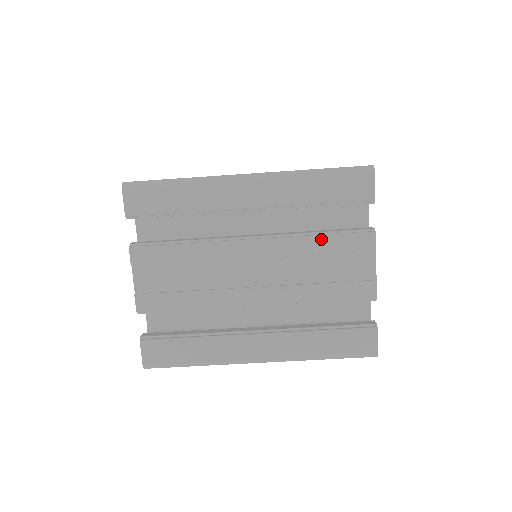
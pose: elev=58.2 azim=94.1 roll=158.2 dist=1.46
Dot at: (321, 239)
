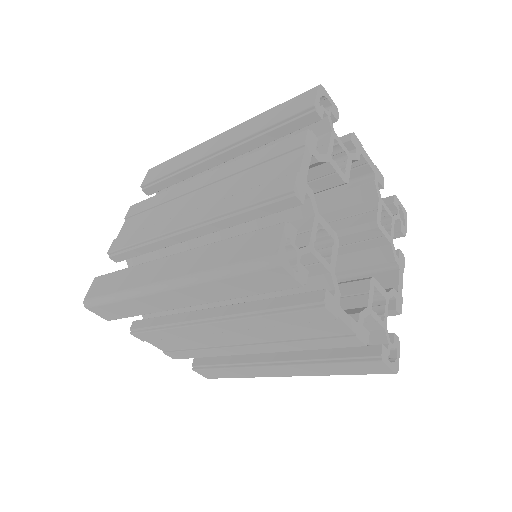
Dot at: (271, 317)
